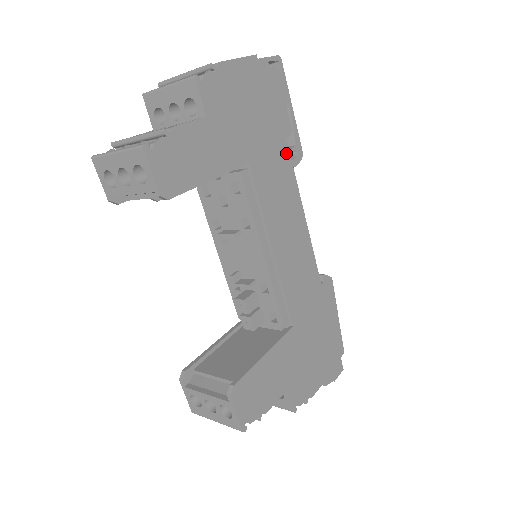
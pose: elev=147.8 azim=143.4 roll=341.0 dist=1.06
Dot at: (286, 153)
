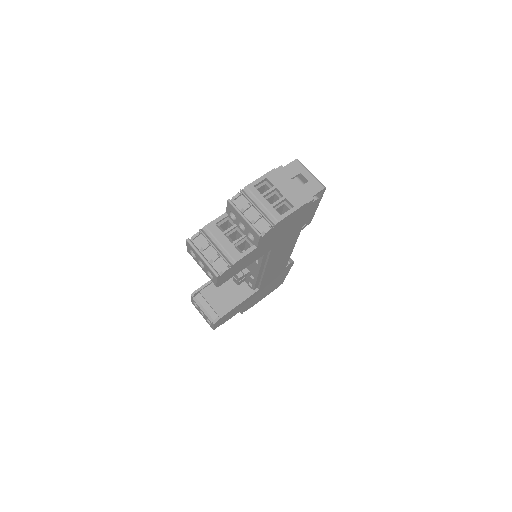
Dot at: (299, 231)
